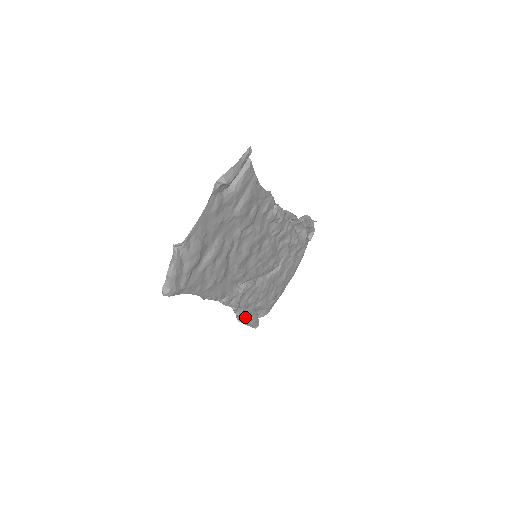
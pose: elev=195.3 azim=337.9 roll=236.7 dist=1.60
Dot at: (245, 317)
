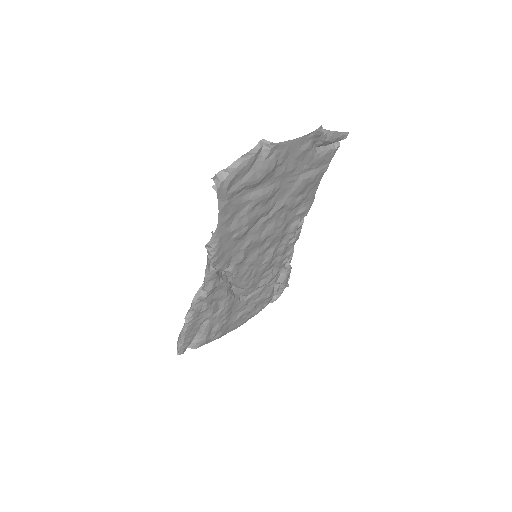
Dot at: (193, 322)
